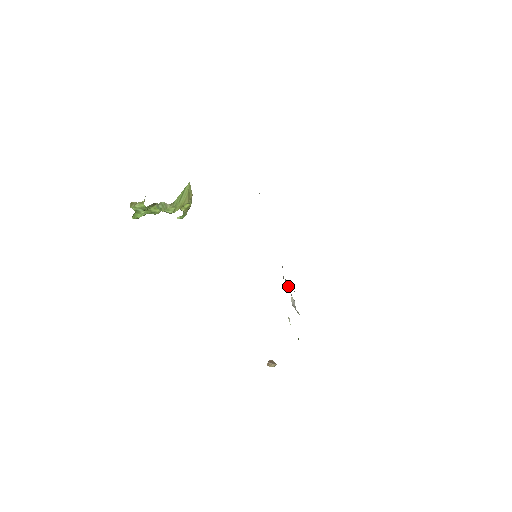
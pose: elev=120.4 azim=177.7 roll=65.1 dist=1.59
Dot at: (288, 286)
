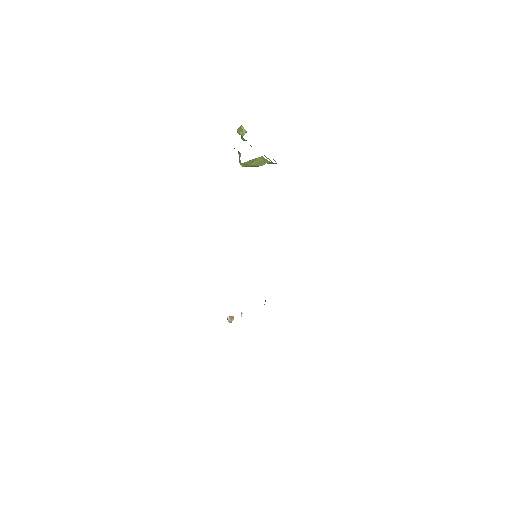
Dot at: occluded
